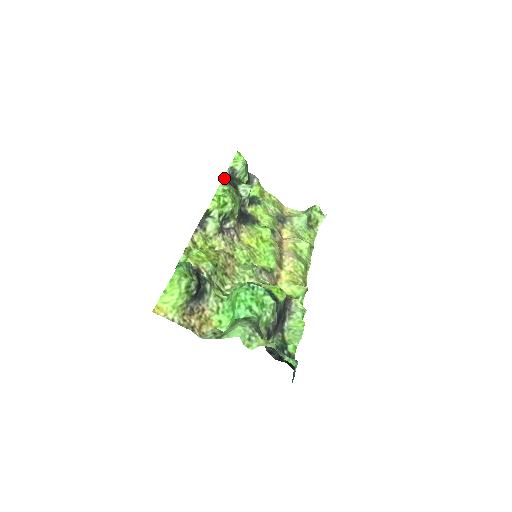
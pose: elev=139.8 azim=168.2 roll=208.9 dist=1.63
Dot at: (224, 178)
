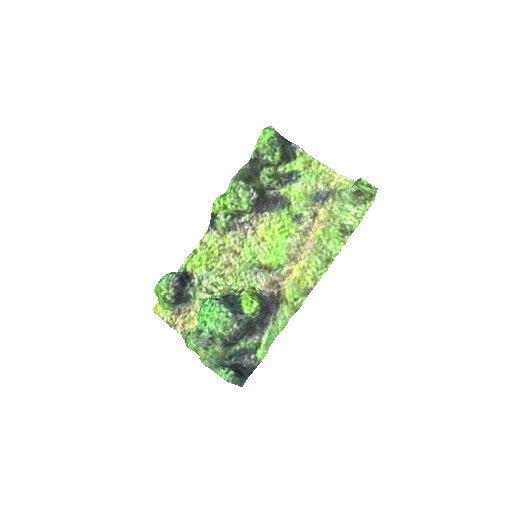
Dot at: (243, 167)
